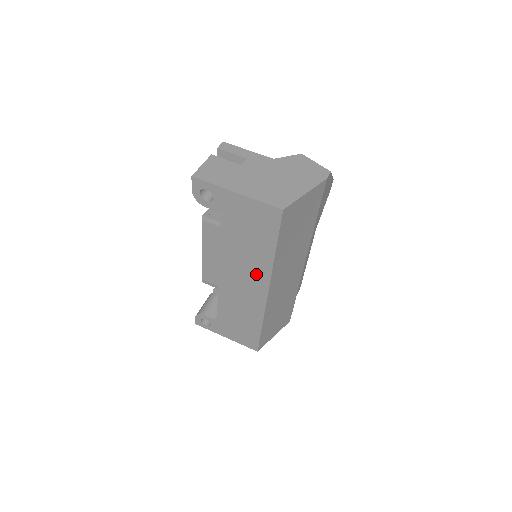
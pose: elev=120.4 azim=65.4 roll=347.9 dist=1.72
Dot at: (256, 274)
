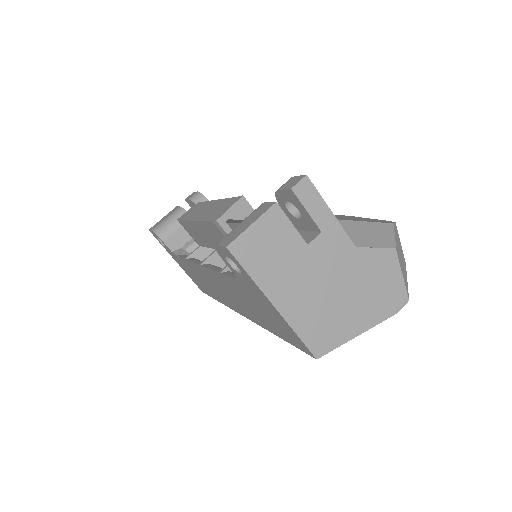
Dot at: (242, 308)
